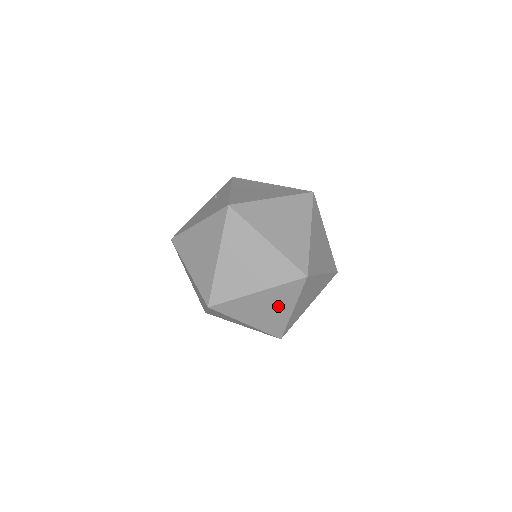
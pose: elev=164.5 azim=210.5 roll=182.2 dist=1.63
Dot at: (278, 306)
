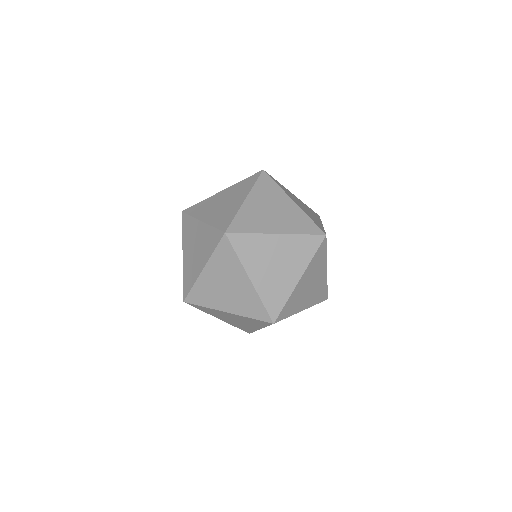
Dot at: (233, 279)
